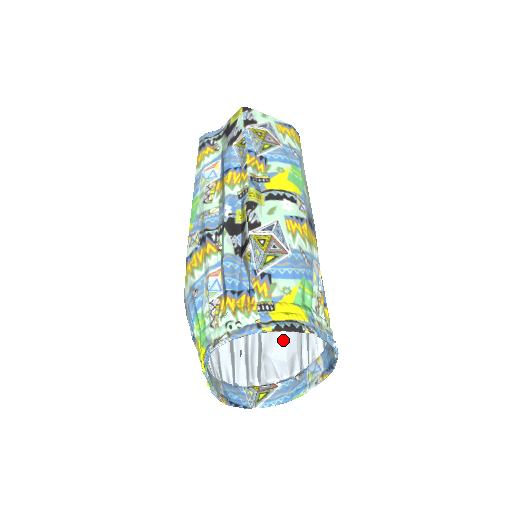
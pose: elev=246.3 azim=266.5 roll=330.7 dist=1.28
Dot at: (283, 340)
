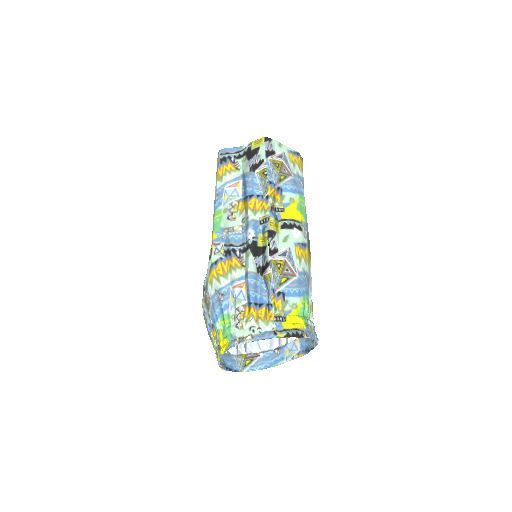
Dot at: occluded
